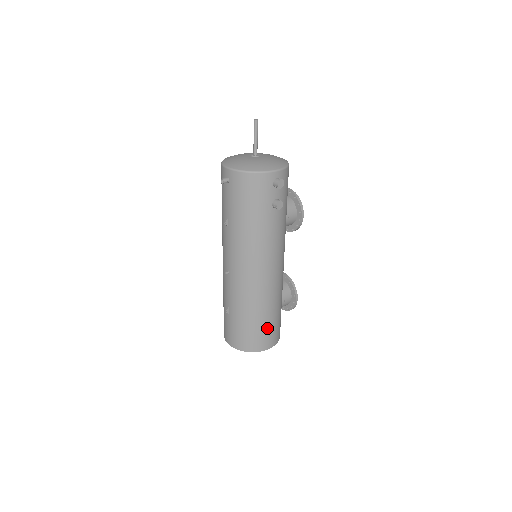
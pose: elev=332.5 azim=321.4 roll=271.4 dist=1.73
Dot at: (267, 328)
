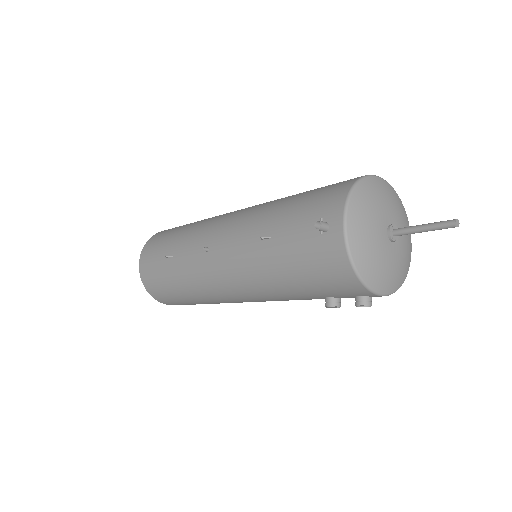
Dot at: (186, 303)
